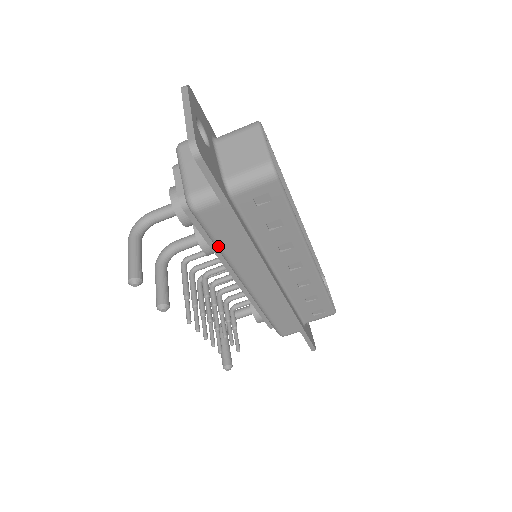
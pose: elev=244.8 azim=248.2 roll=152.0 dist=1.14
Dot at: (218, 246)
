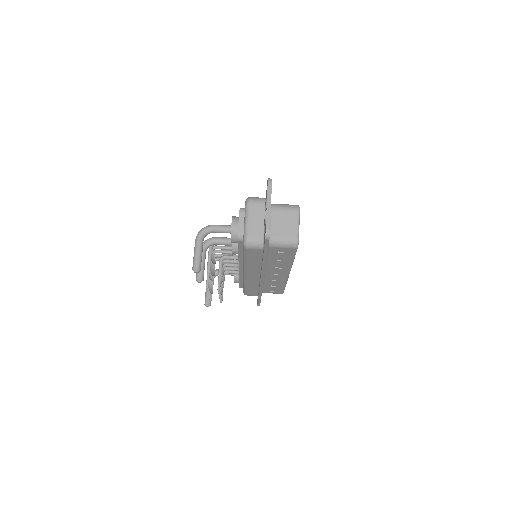
Dot at: (245, 260)
